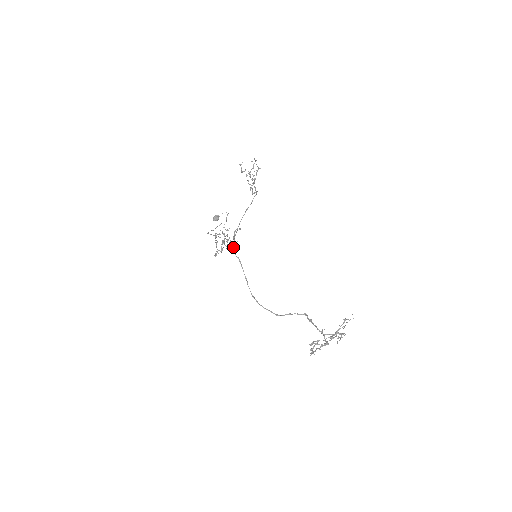
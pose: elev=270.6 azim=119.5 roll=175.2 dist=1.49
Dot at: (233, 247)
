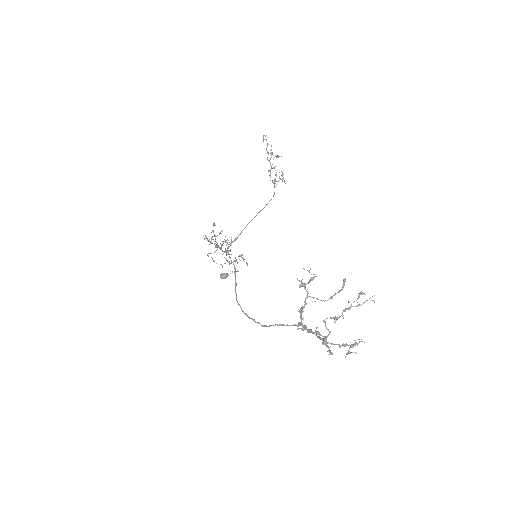
Dot at: occluded
